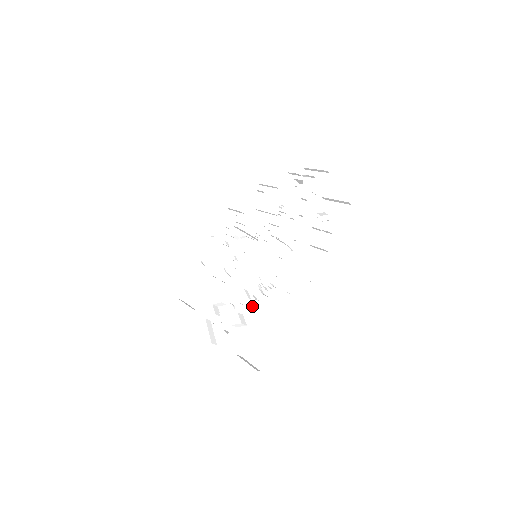
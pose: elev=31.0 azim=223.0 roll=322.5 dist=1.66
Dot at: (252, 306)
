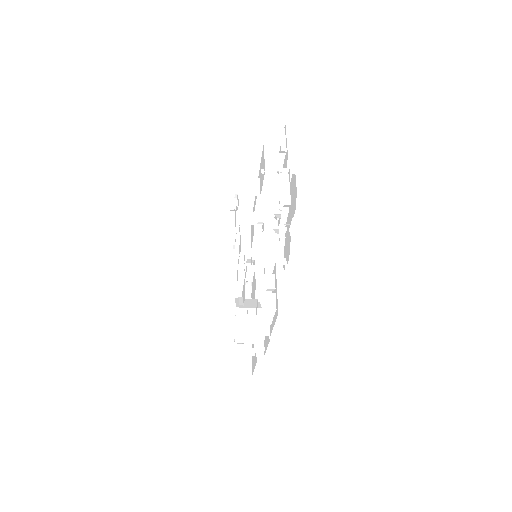
Dot at: occluded
